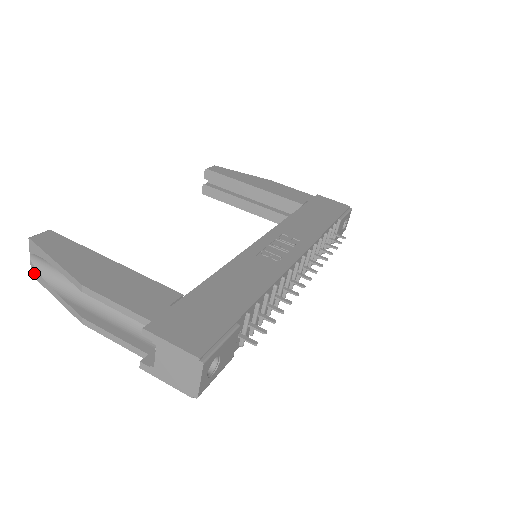
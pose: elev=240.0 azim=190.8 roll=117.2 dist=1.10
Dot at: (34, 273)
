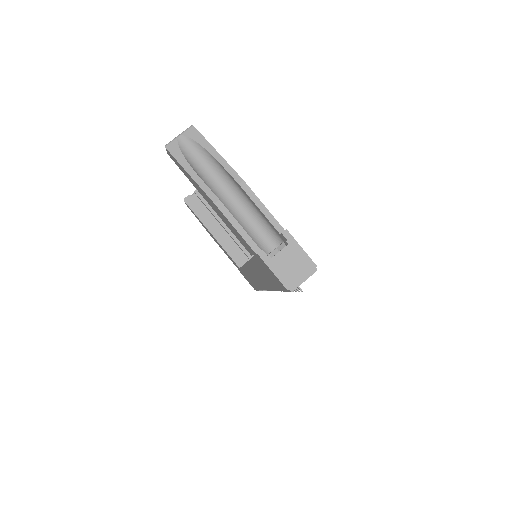
Dot at: (172, 148)
